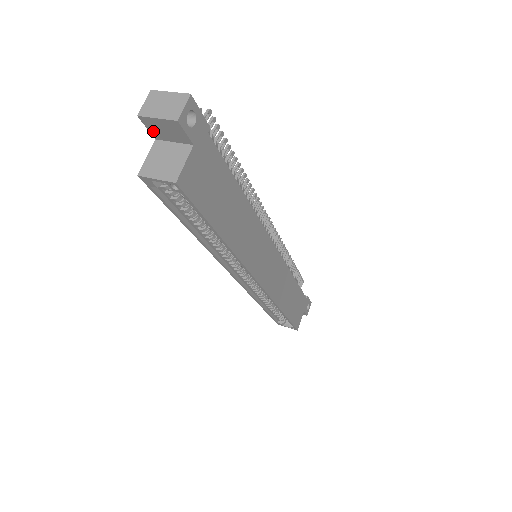
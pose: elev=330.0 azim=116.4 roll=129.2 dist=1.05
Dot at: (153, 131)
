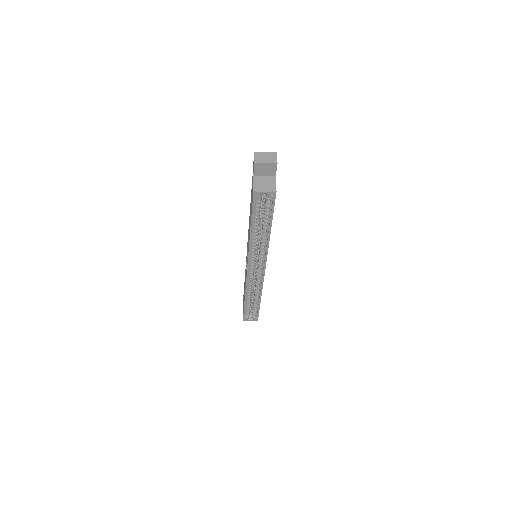
Dot at: (256, 171)
